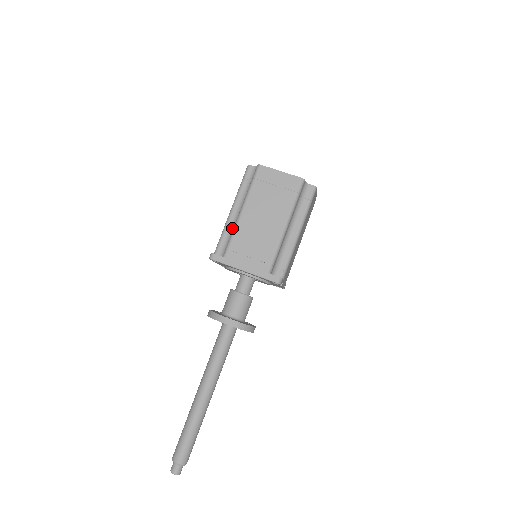
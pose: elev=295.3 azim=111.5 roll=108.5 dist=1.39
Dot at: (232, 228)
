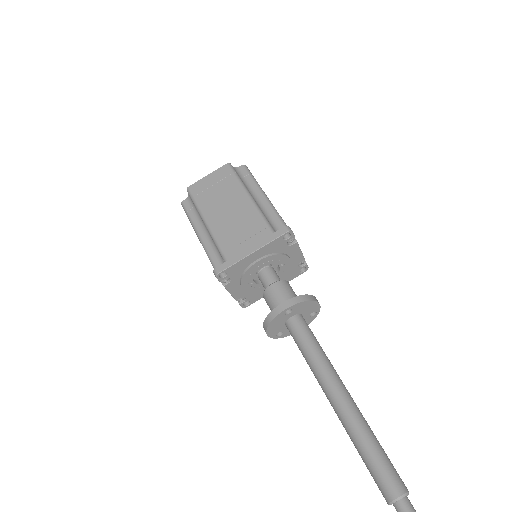
Dot at: (212, 245)
